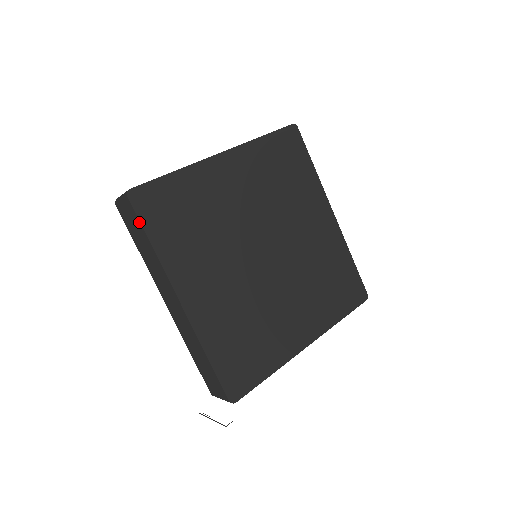
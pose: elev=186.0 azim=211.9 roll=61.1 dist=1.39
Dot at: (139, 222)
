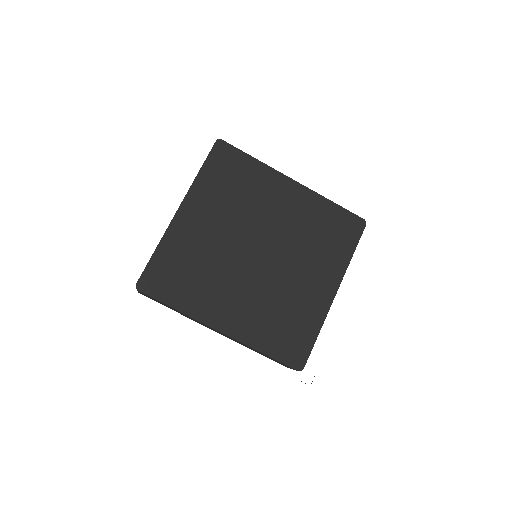
Dot at: (157, 300)
